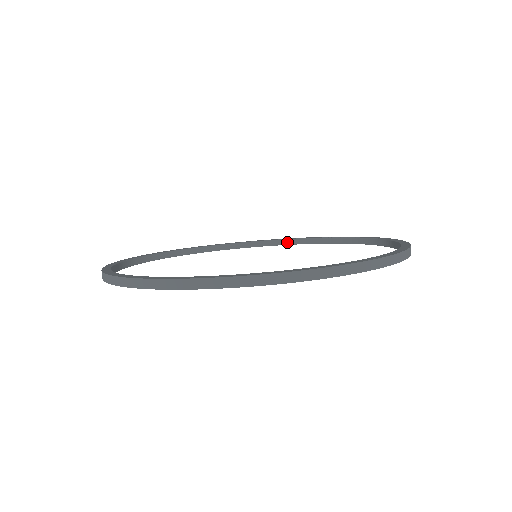
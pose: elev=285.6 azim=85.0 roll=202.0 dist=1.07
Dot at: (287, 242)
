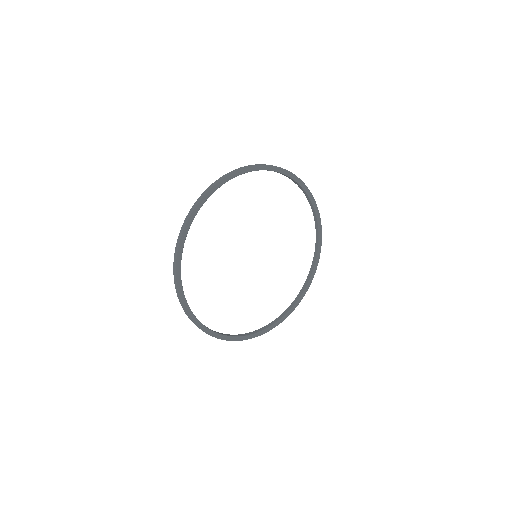
Dot at: (294, 303)
